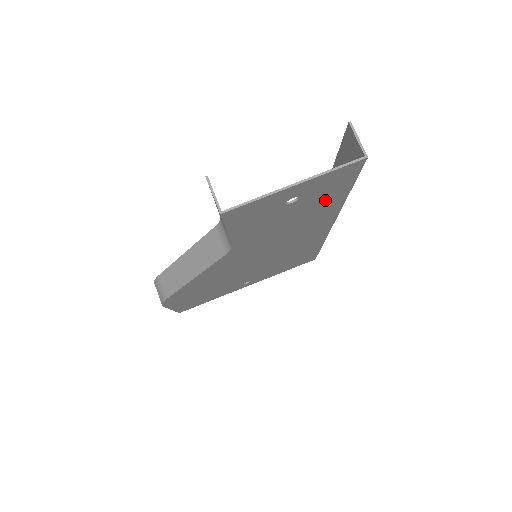
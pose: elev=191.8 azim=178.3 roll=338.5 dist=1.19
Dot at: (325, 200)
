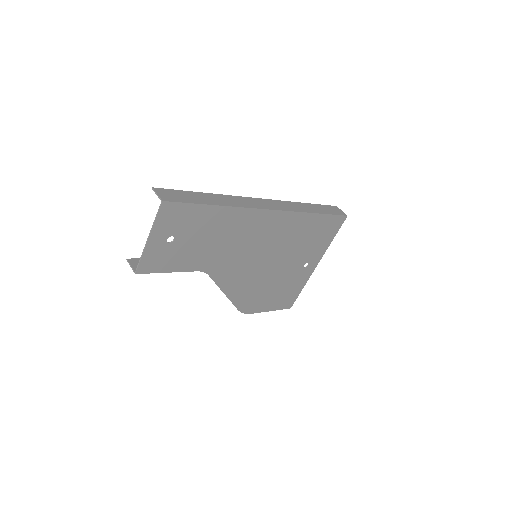
Dot at: (202, 220)
